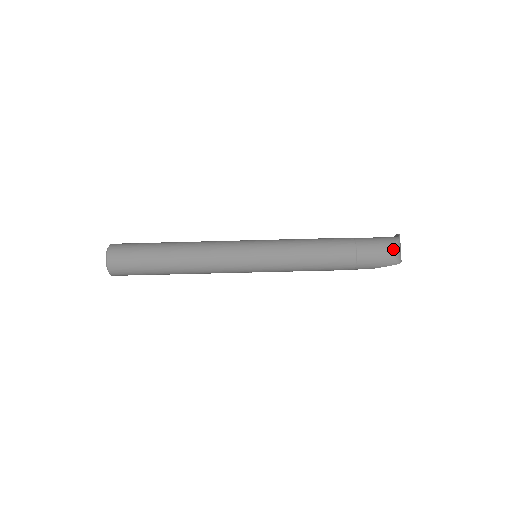
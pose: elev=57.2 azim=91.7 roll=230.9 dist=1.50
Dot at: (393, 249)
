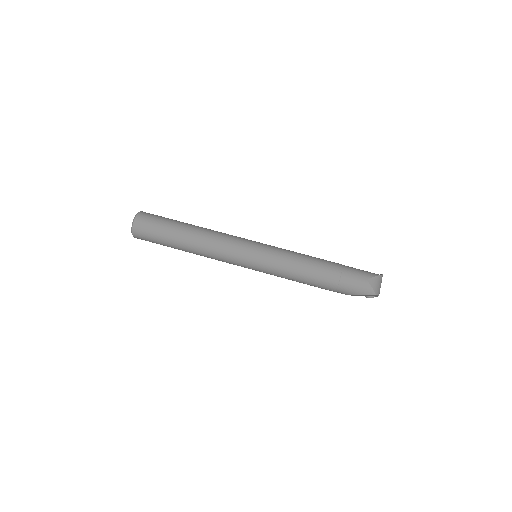
Dot at: (373, 280)
